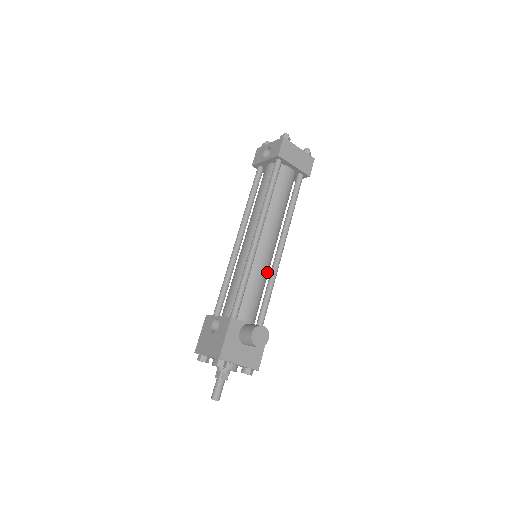
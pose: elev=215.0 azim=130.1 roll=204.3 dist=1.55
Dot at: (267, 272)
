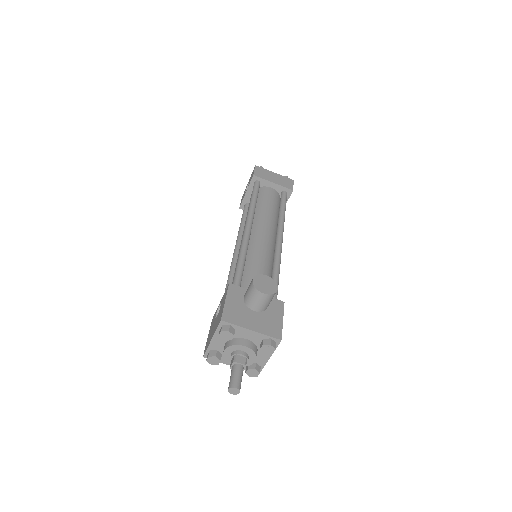
Dot at: (269, 259)
